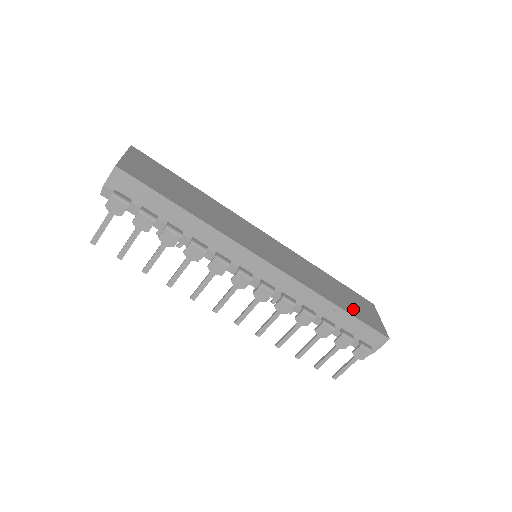
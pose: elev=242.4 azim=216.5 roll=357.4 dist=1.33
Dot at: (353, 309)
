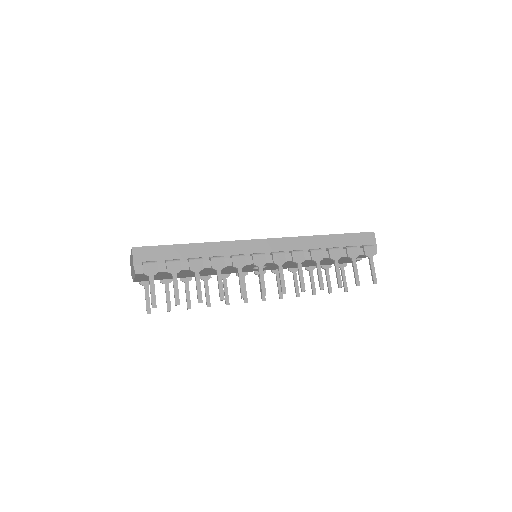
Dot at: occluded
